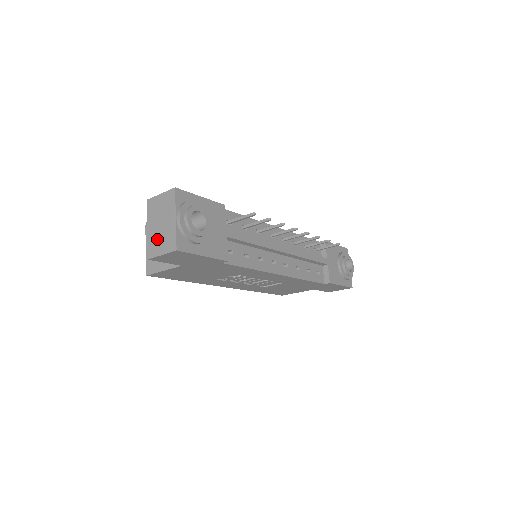
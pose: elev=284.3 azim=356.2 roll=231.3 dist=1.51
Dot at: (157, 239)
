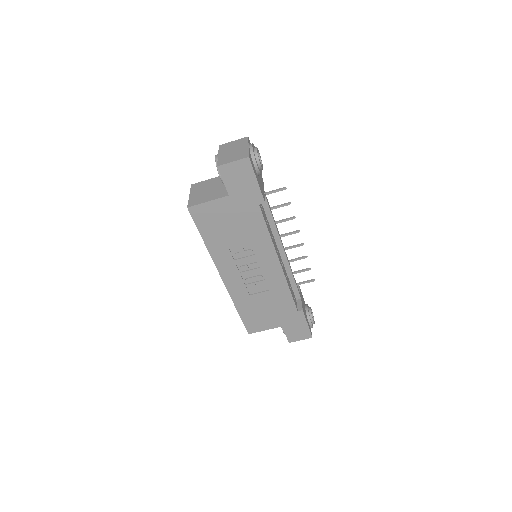
Dot at: (229, 157)
